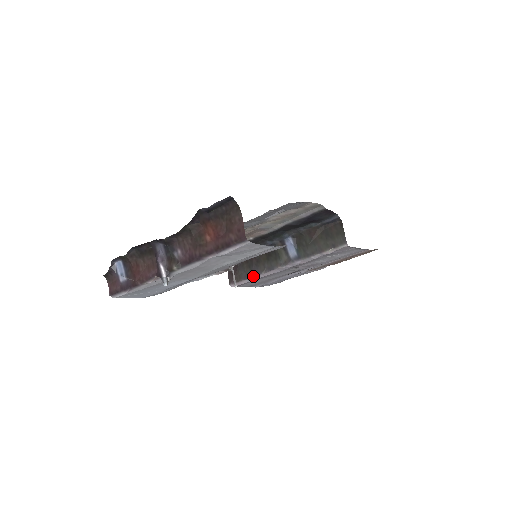
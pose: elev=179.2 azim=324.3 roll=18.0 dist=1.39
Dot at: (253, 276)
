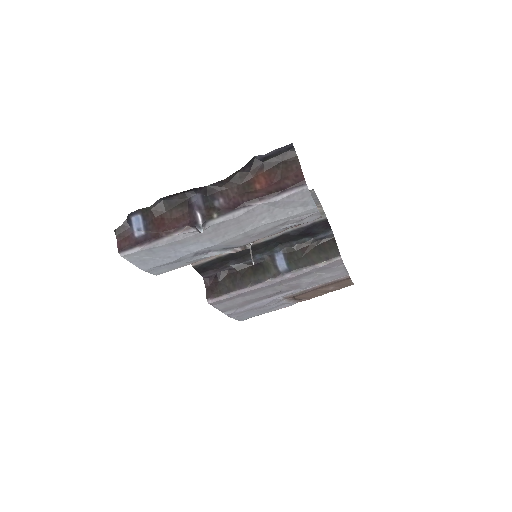
Dot at: (237, 290)
